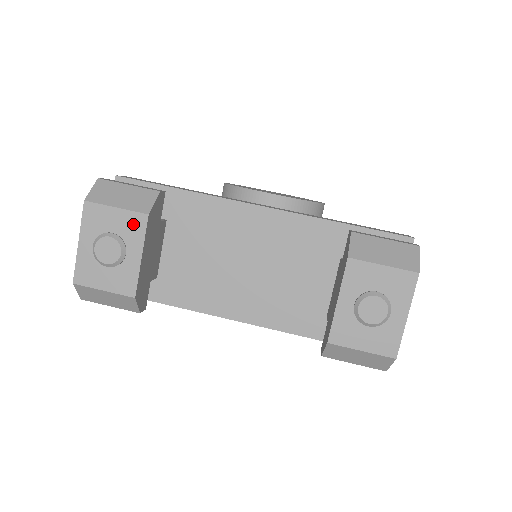
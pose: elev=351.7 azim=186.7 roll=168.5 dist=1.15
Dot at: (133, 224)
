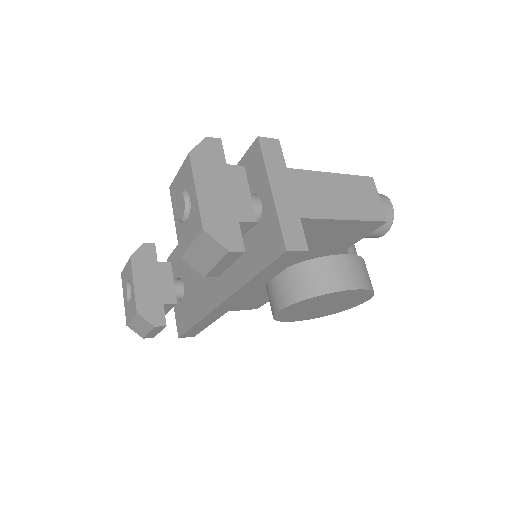
Dot at: (129, 268)
